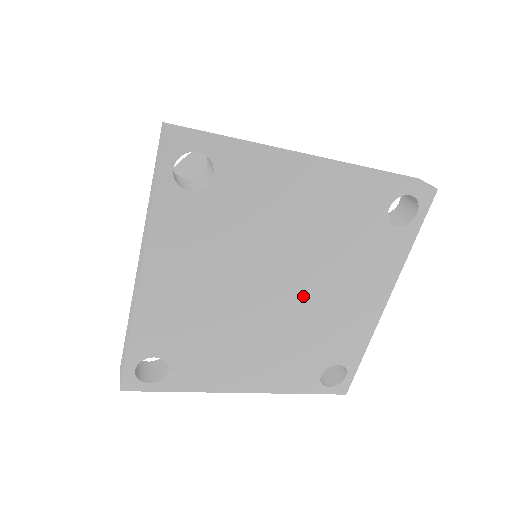
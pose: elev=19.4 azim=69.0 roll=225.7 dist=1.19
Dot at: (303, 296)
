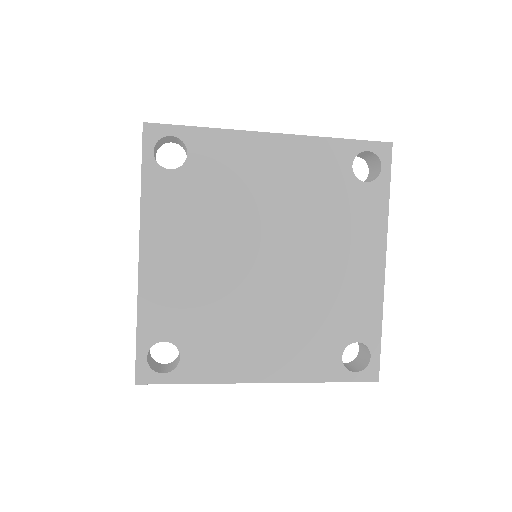
Dot at: (296, 262)
